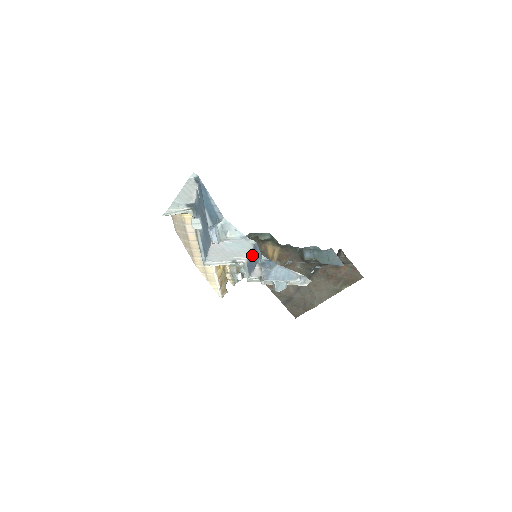
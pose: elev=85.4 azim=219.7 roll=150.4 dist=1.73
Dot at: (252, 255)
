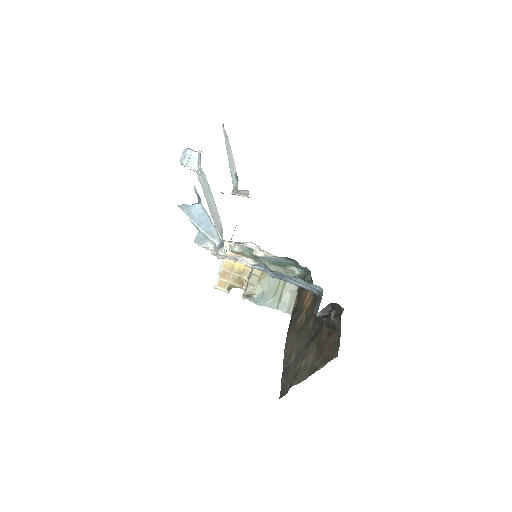
Dot at: occluded
